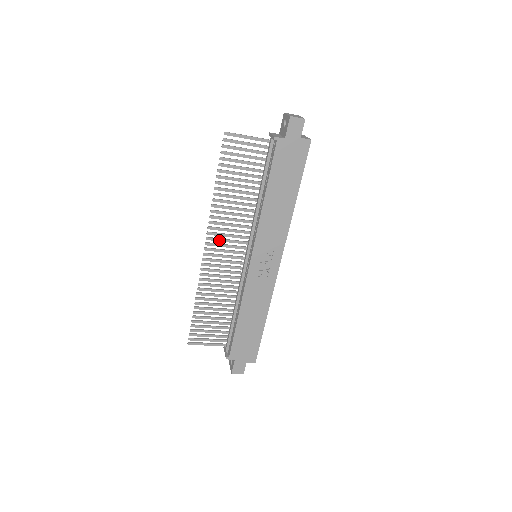
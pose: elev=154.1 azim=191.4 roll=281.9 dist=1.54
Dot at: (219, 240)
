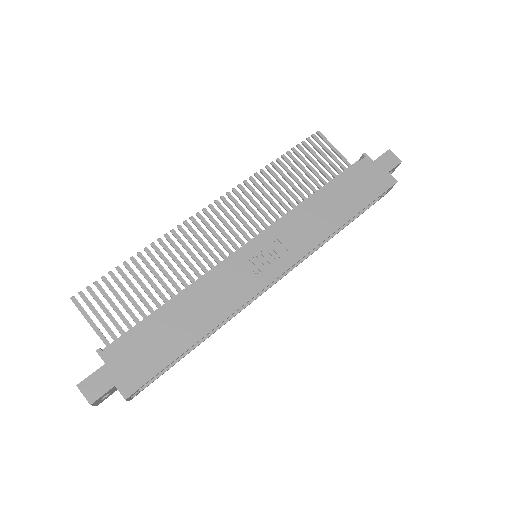
Dot at: (232, 209)
